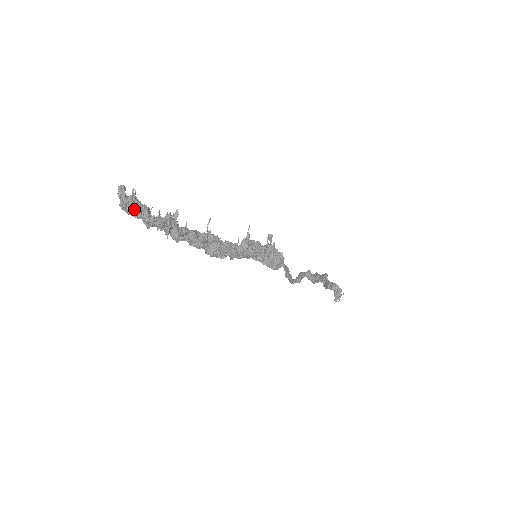
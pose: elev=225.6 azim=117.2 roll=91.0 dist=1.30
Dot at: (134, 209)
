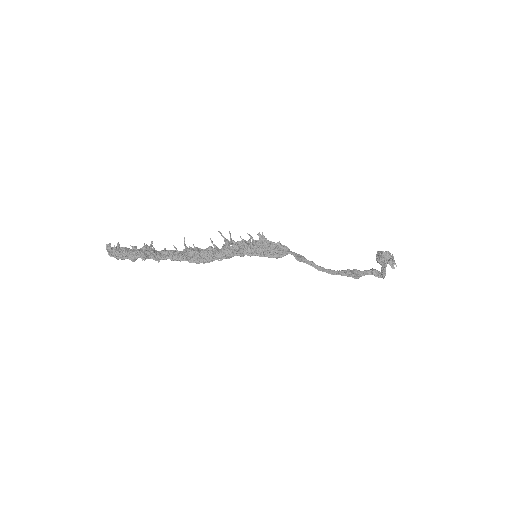
Dot at: (120, 254)
